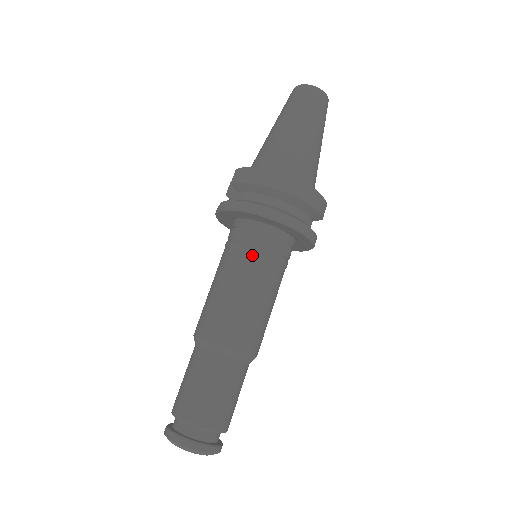
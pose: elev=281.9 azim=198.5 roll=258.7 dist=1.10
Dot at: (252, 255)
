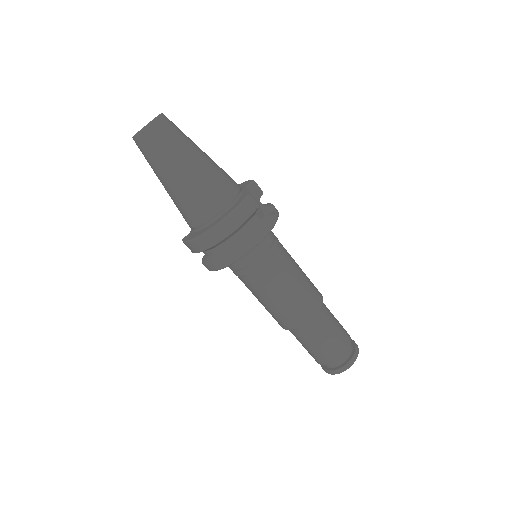
Dot at: (250, 278)
